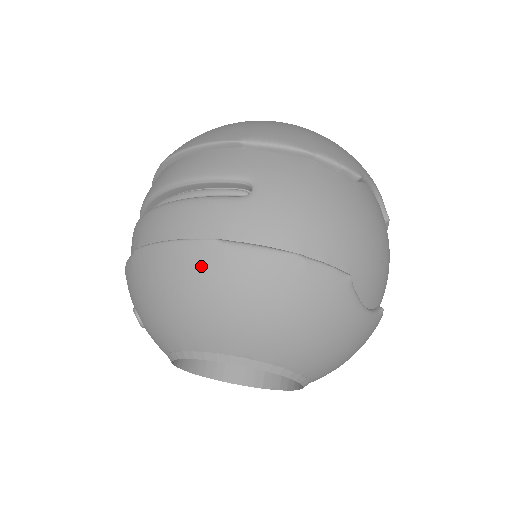
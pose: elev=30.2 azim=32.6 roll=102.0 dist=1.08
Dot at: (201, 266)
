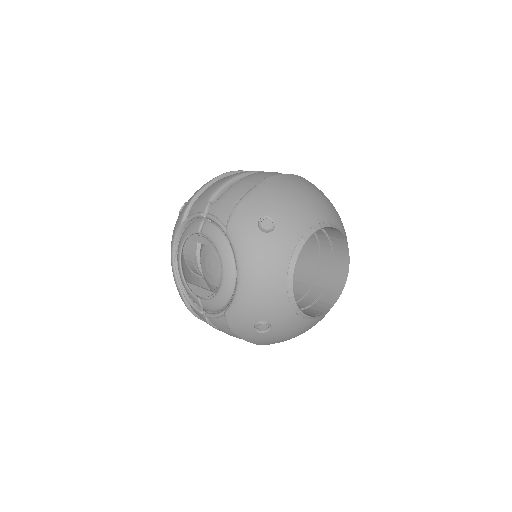
Dot at: (310, 183)
